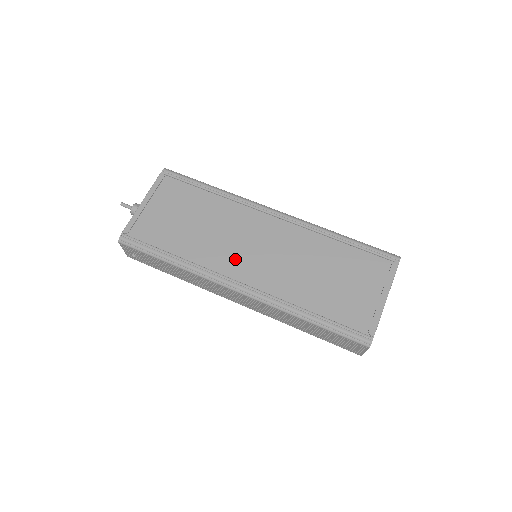
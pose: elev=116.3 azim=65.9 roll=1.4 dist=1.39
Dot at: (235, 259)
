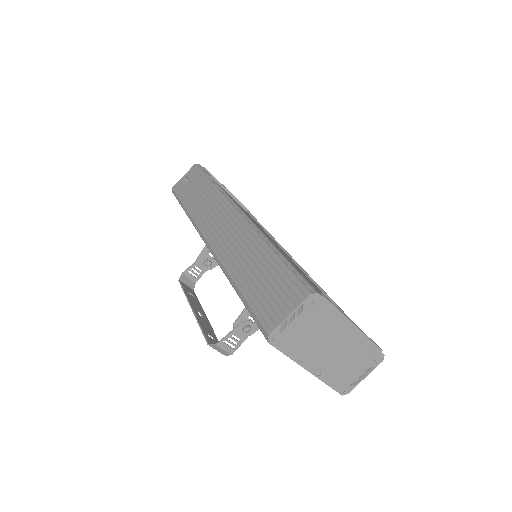
Dot at: occluded
